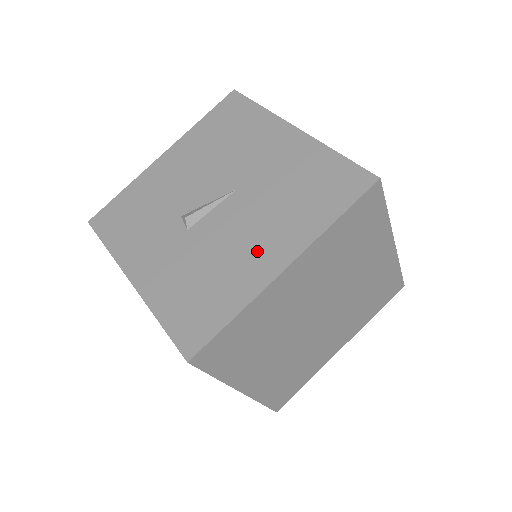
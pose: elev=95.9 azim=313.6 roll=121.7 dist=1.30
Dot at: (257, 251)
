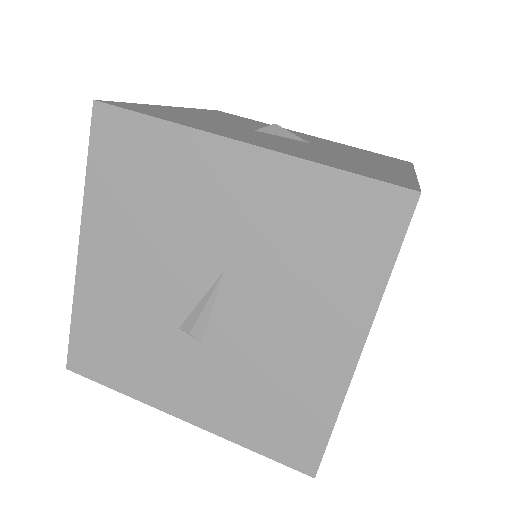
Dot at: (311, 344)
